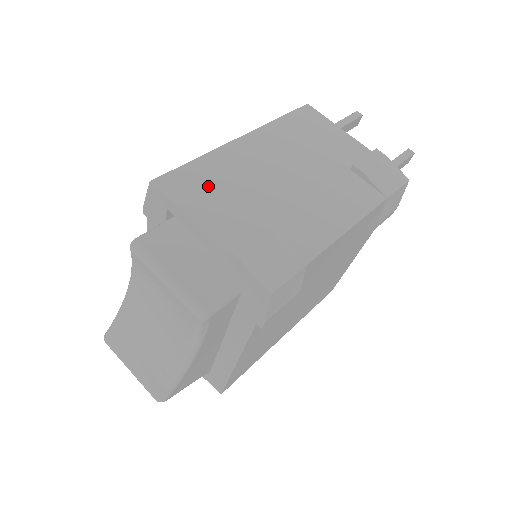
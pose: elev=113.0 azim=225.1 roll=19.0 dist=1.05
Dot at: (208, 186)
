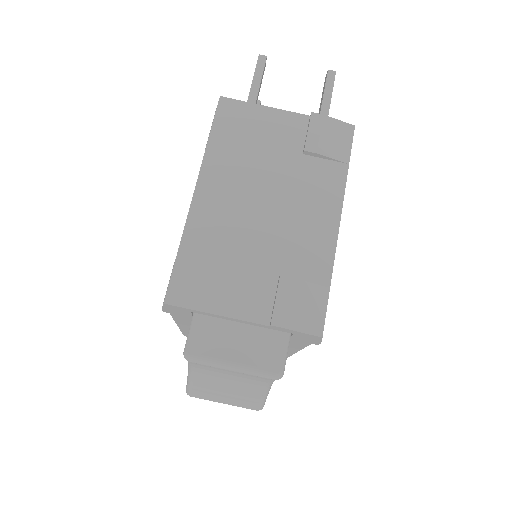
Dot at: (209, 270)
